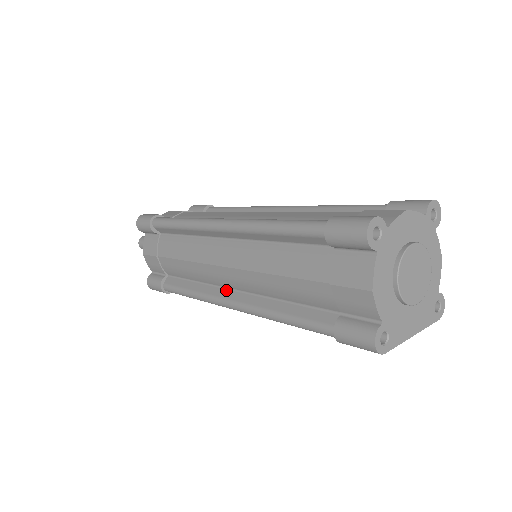
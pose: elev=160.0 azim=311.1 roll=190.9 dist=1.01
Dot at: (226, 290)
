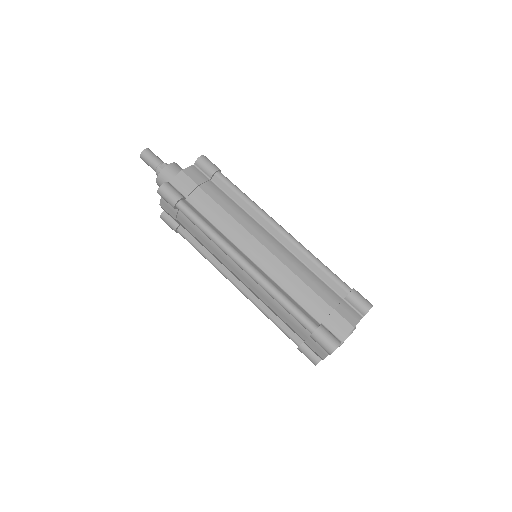
Dot at: (233, 275)
